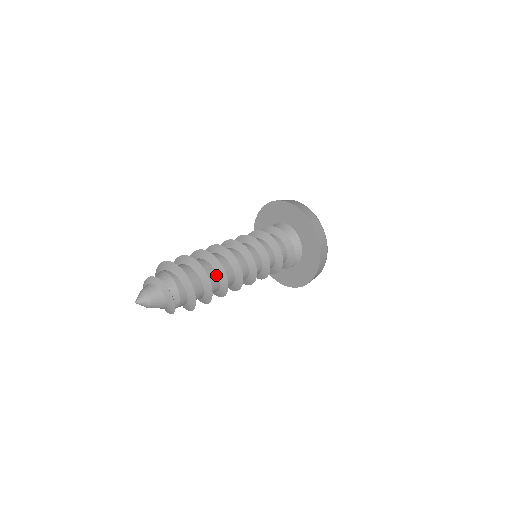
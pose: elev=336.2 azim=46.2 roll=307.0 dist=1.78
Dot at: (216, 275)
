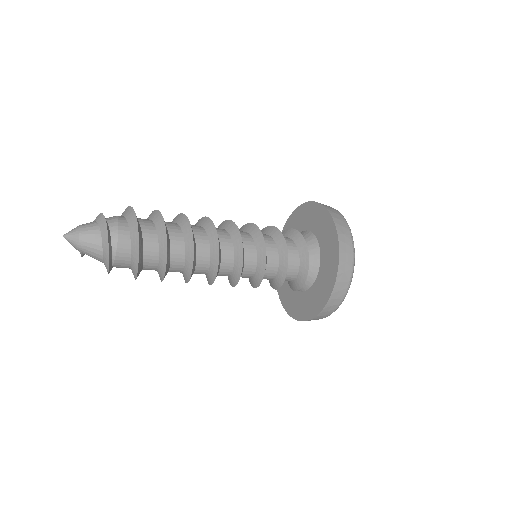
Dot at: (180, 231)
